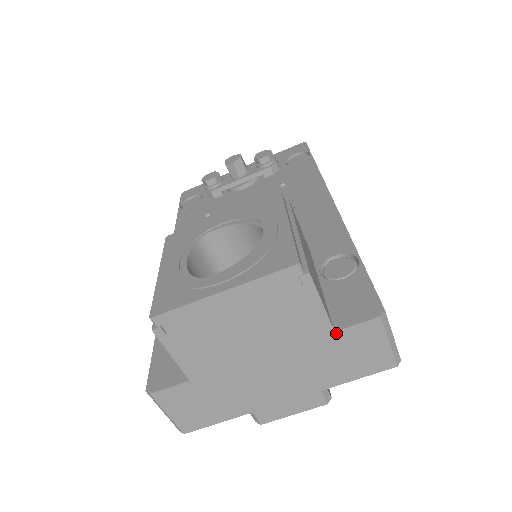
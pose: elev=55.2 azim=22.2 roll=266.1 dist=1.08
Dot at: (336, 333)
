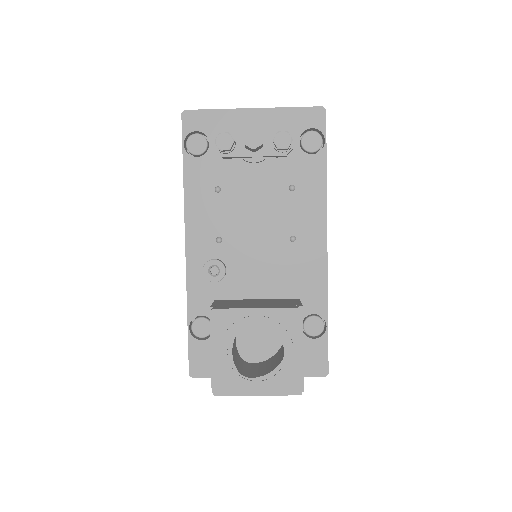
Dot at: occluded
